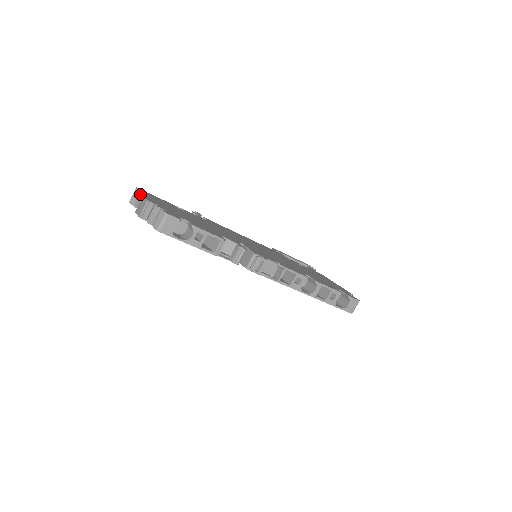
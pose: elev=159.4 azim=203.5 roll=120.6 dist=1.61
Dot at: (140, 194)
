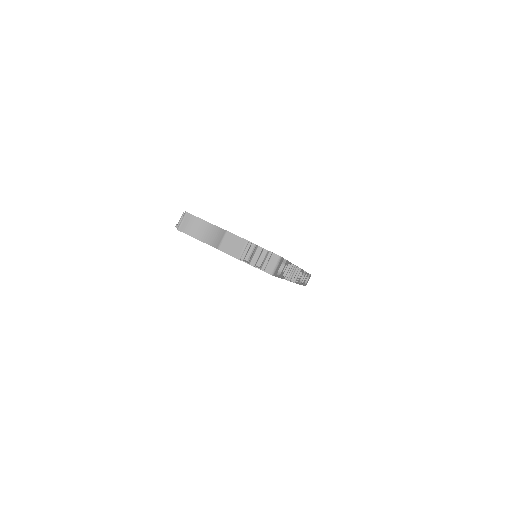
Dot at: (196, 221)
